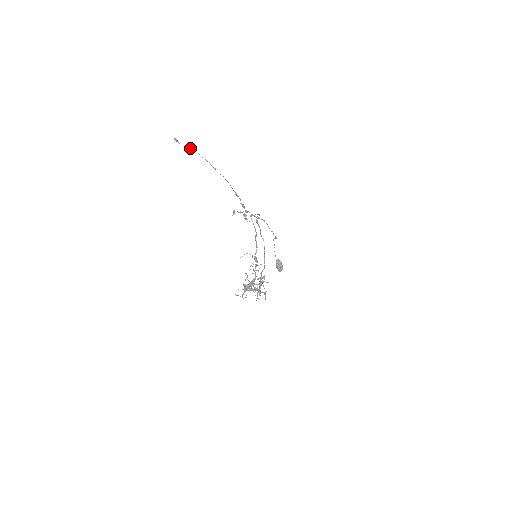
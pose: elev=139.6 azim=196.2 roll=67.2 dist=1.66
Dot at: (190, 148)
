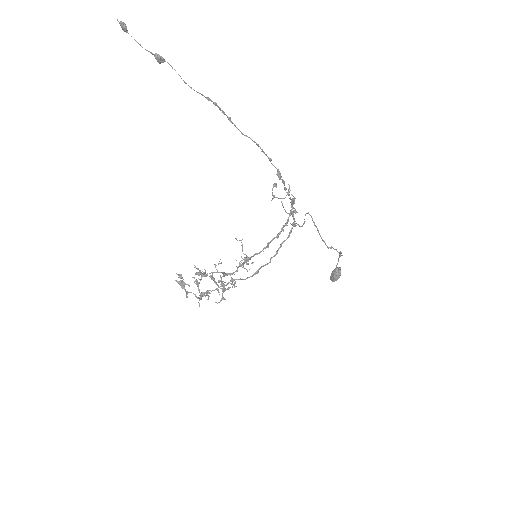
Dot at: (162, 58)
